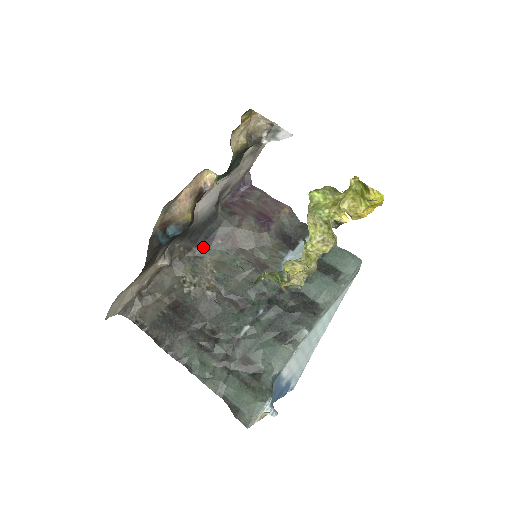
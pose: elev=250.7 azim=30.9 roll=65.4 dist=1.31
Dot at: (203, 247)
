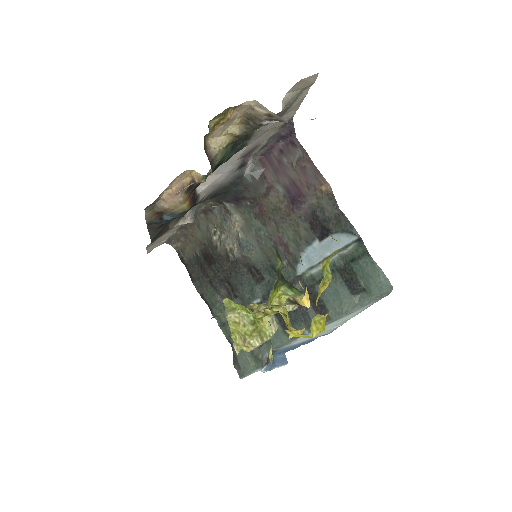
Dot at: (233, 203)
